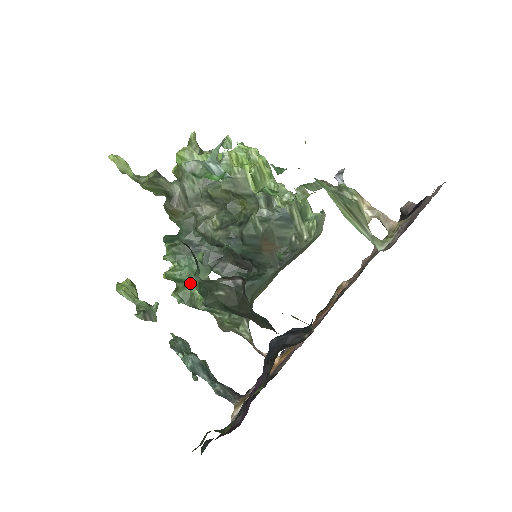
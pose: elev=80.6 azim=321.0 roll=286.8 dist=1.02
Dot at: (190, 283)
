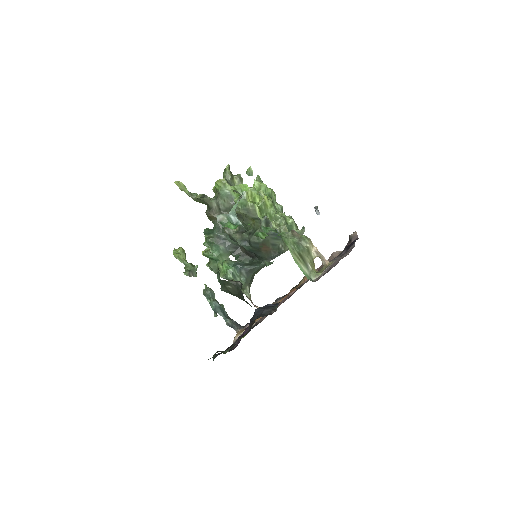
Dot at: (217, 261)
